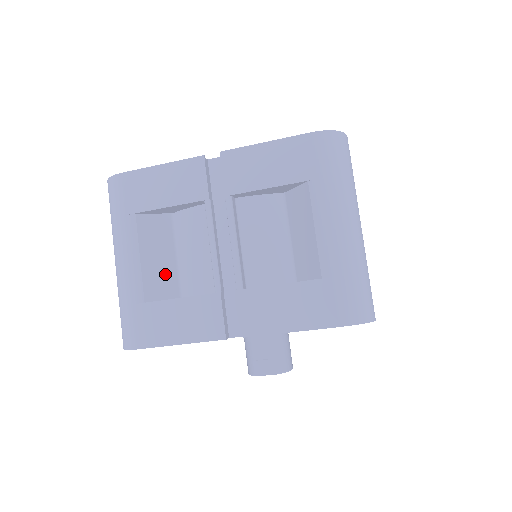
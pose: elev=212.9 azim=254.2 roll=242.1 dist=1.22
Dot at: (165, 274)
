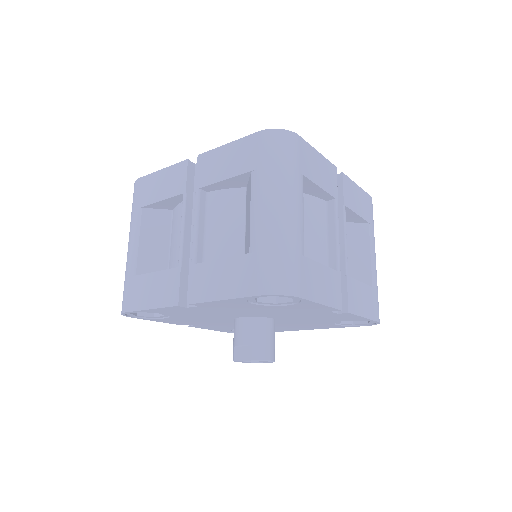
Dot at: (157, 256)
